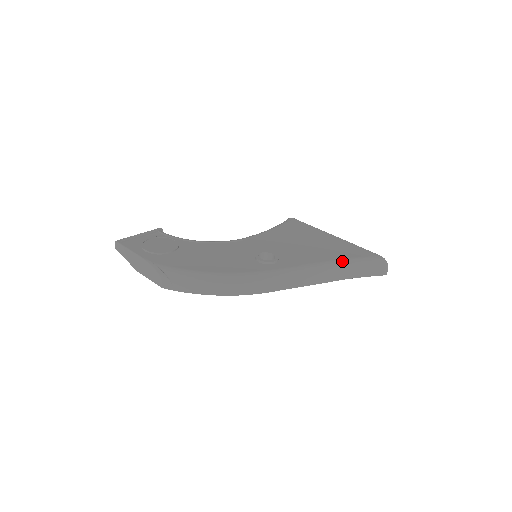
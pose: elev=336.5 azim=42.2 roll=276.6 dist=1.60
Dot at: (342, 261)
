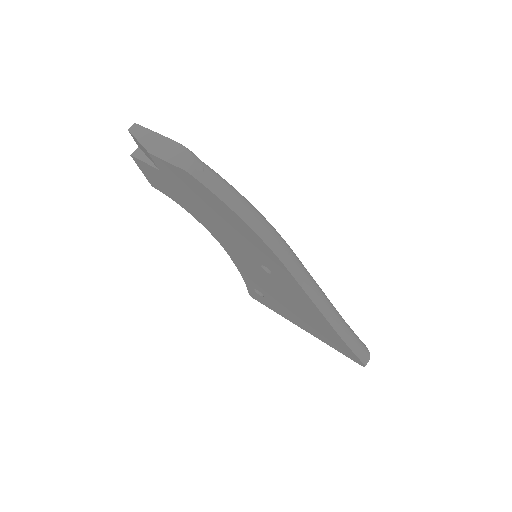
Dot at: occluded
